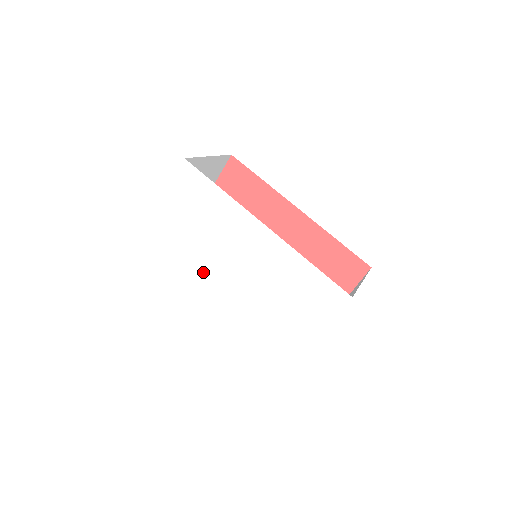
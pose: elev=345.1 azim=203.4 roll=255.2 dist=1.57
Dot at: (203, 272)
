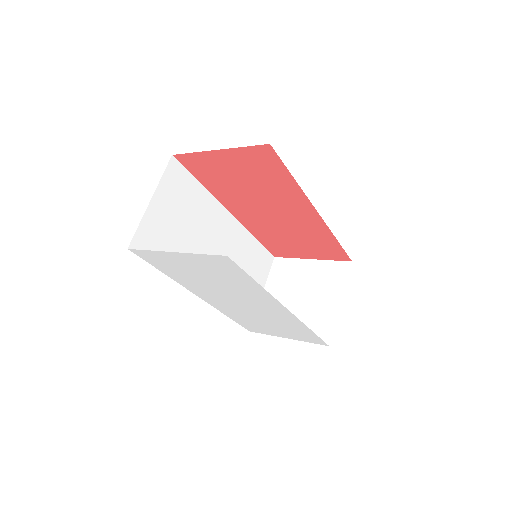
Dot at: (203, 289)
